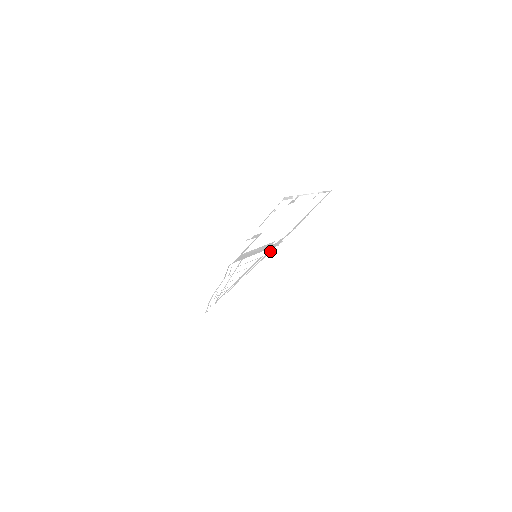
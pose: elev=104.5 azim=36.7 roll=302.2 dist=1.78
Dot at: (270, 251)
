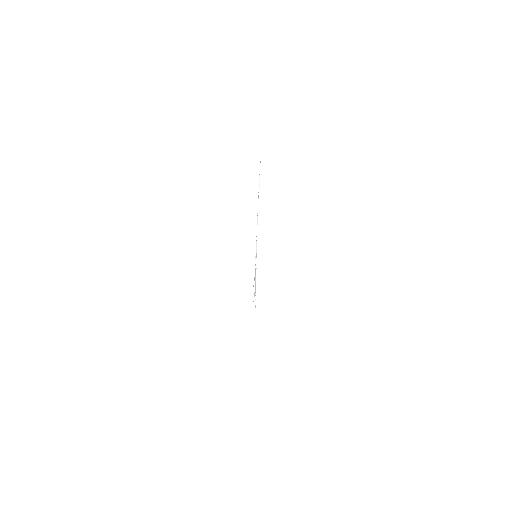
Dot at: occluded
